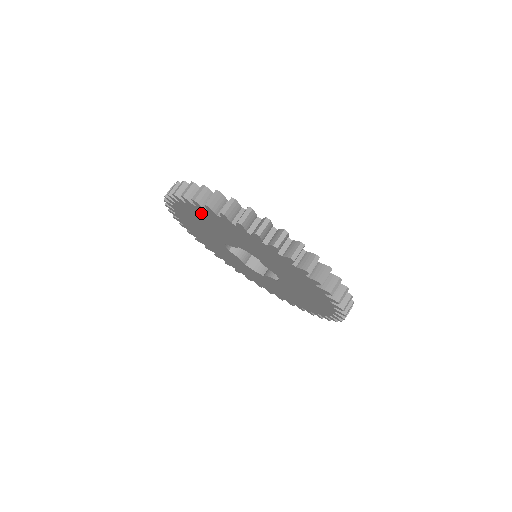
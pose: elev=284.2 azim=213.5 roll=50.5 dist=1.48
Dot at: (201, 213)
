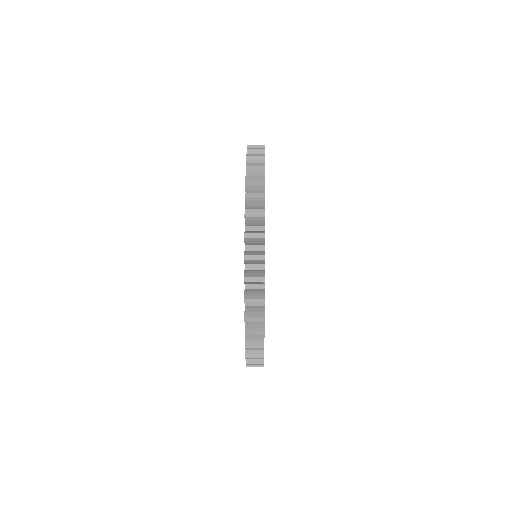
Dot at: occluded
